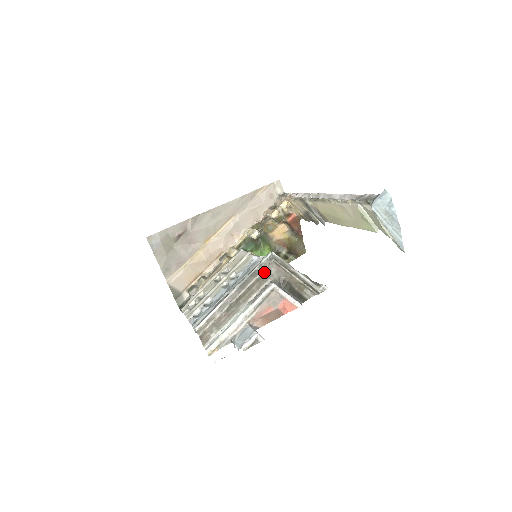
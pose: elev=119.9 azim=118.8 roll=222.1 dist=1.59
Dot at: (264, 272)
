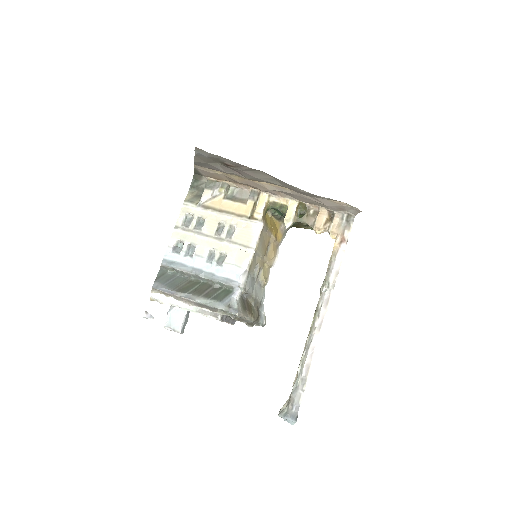
Dot at: (222, 312)
